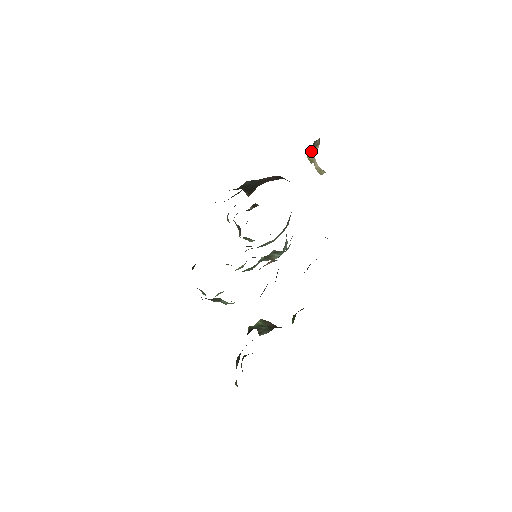
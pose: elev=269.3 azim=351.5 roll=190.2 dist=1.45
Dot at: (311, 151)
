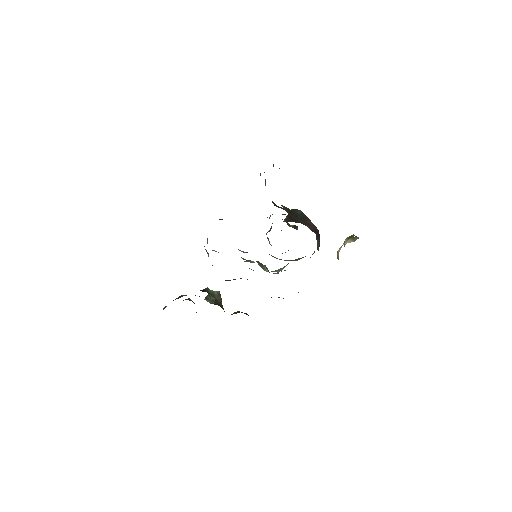
Dot at: (350, 238)
